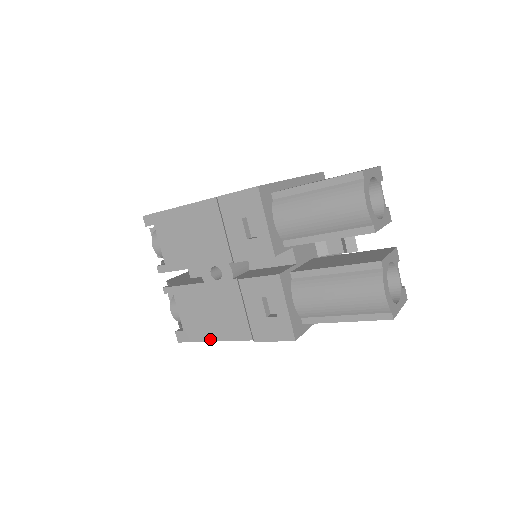
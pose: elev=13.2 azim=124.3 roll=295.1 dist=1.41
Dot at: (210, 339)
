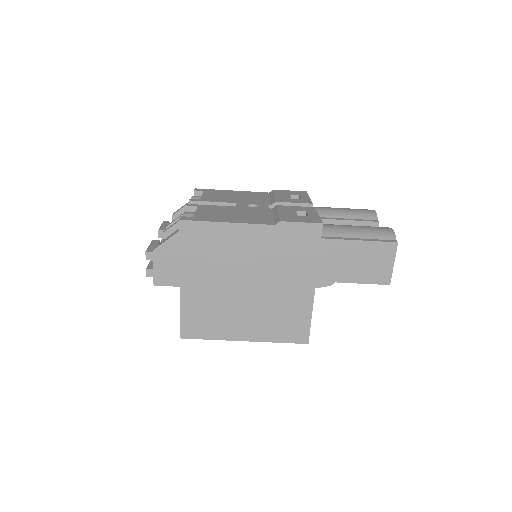
Dot at: (225, 221)
